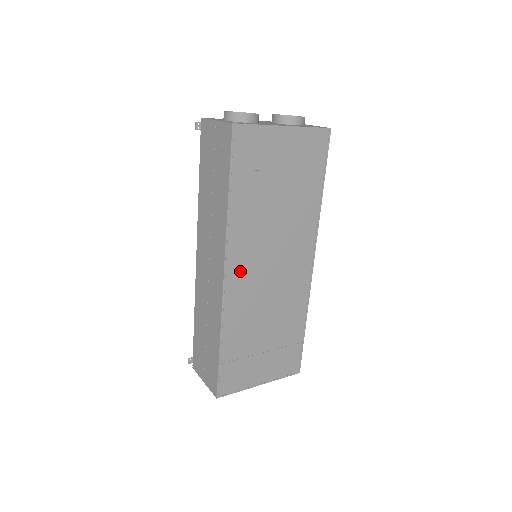
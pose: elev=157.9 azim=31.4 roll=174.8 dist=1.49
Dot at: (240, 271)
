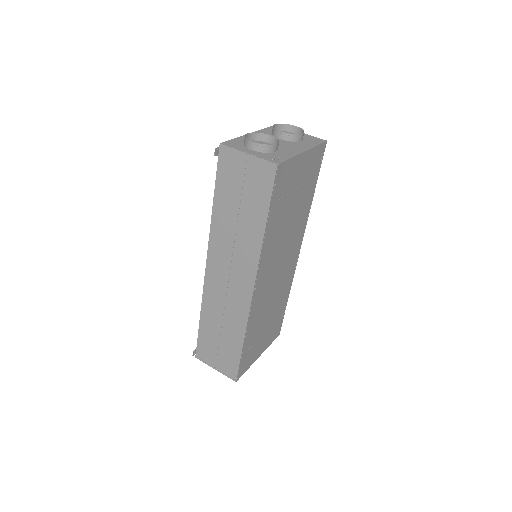
Dot at: (262, 281)
